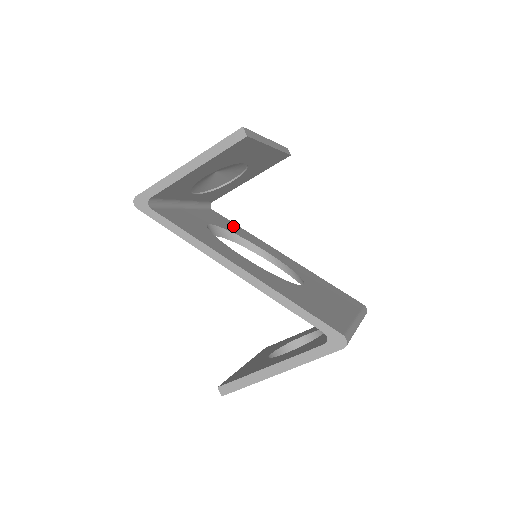
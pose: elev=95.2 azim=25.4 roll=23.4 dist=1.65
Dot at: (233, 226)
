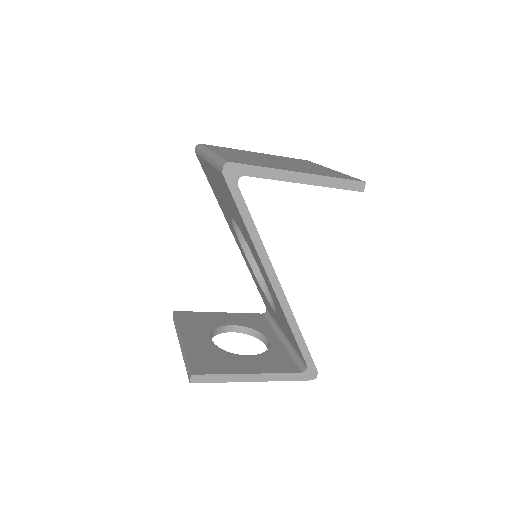
Dot at: occluded
